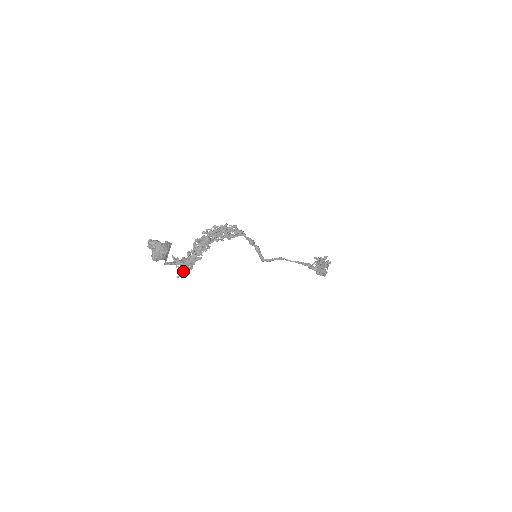
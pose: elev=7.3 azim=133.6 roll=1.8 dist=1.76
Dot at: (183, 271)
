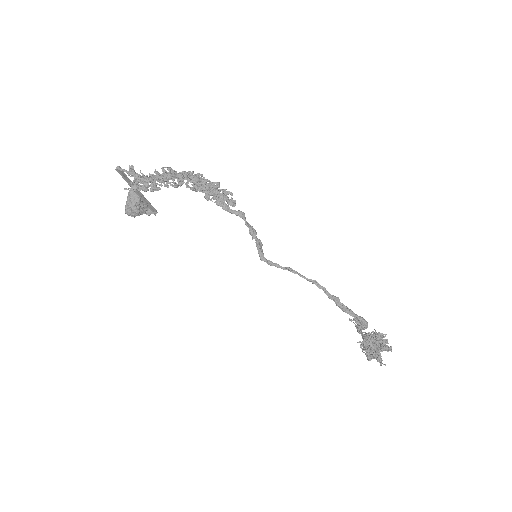
Dot at: (133, 182)
